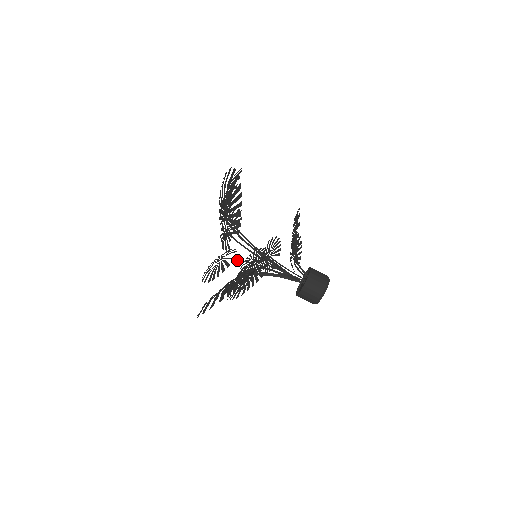
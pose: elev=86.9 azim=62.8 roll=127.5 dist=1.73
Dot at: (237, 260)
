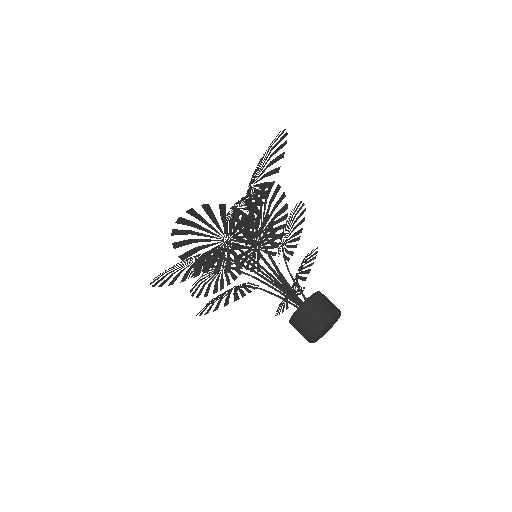
Dot at: (226, 258)
